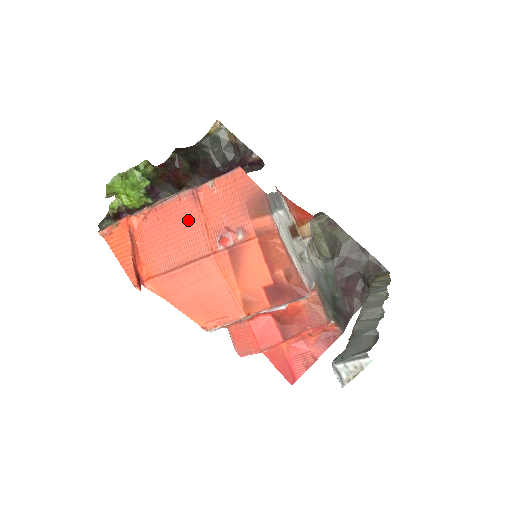
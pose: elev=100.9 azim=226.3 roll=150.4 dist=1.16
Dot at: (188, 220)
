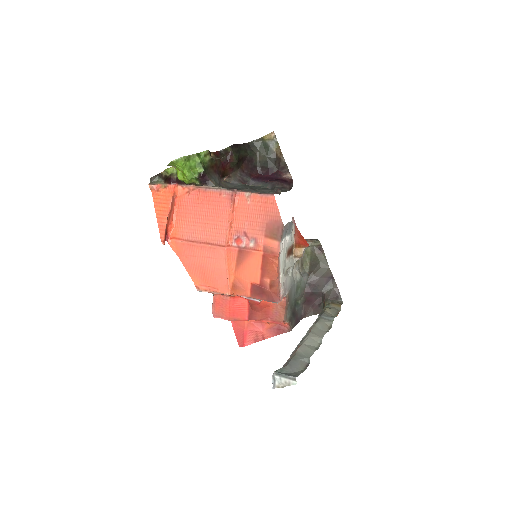
Dot at: (220, 213)
